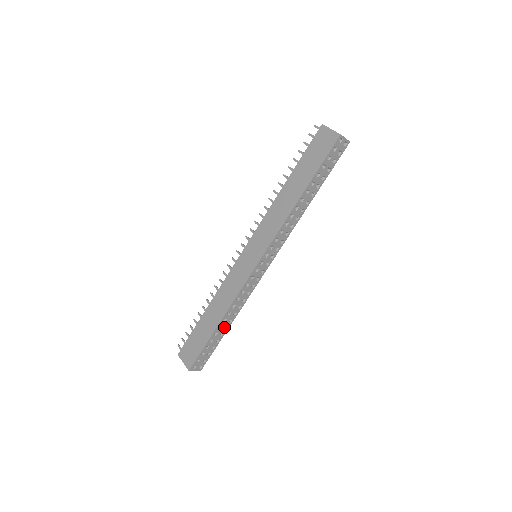
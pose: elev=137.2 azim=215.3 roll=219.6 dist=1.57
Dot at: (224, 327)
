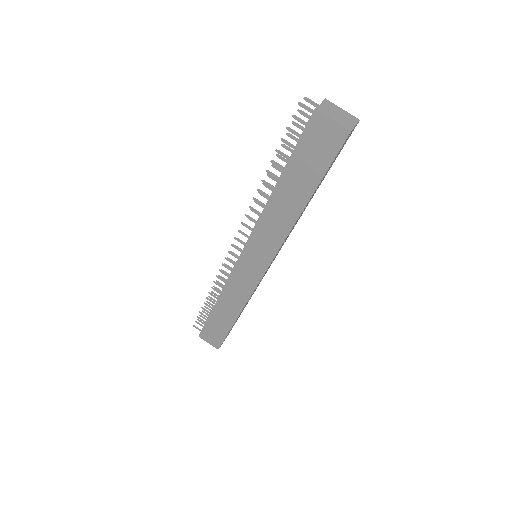
Dot at: occluded
